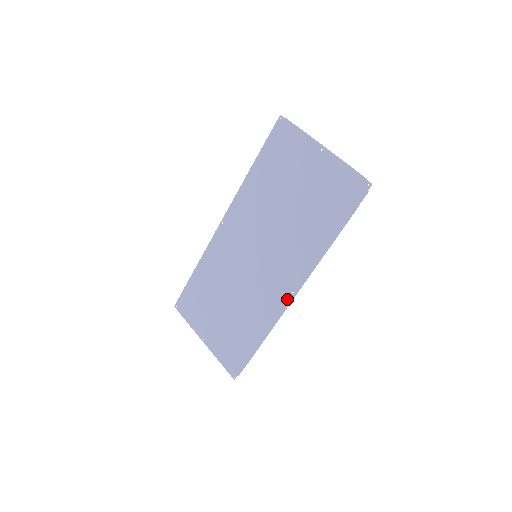
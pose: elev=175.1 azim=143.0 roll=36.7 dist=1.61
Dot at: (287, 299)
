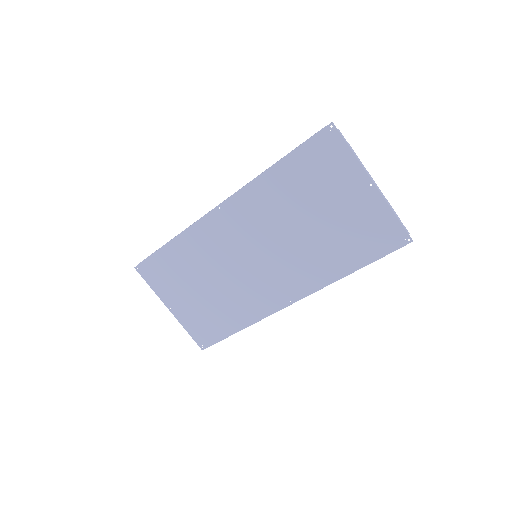
Dot at: (282, 305)
